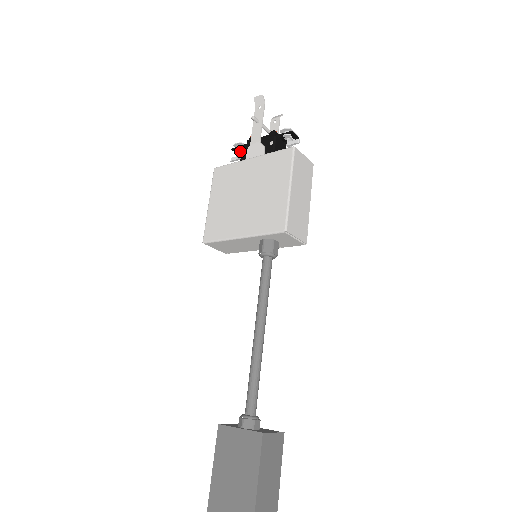
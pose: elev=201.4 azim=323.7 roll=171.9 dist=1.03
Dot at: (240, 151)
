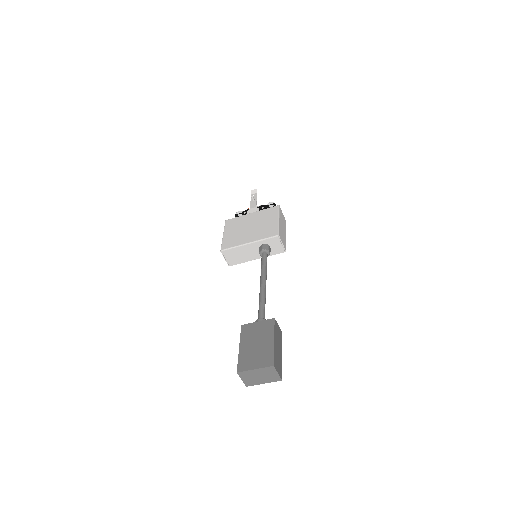
Dot at: occluded
